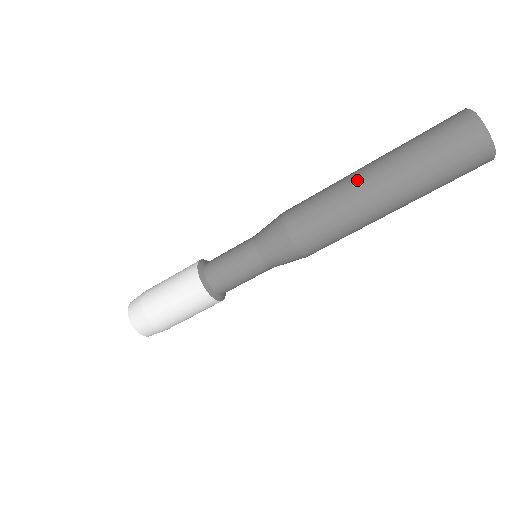
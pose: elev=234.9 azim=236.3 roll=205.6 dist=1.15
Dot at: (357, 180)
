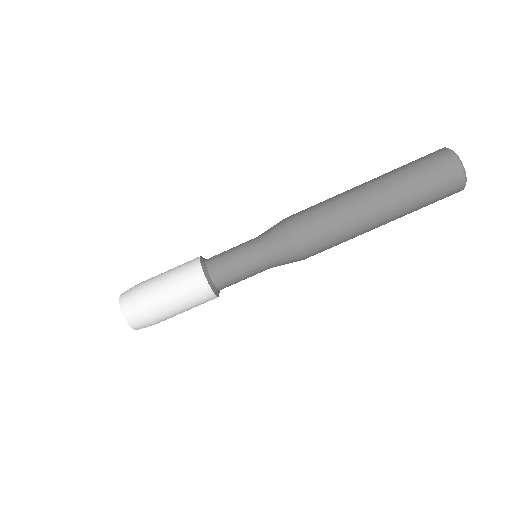
Dot at: occluded
